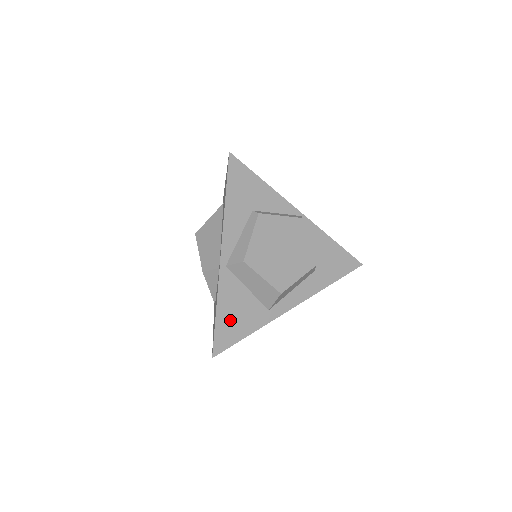
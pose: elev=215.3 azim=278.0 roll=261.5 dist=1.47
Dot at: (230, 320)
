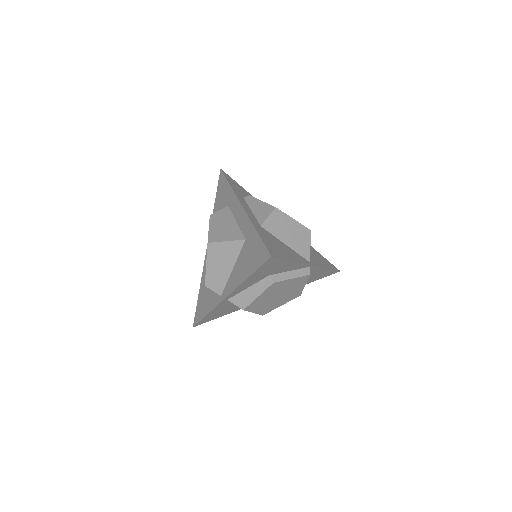
Dot at: (215, 314)
